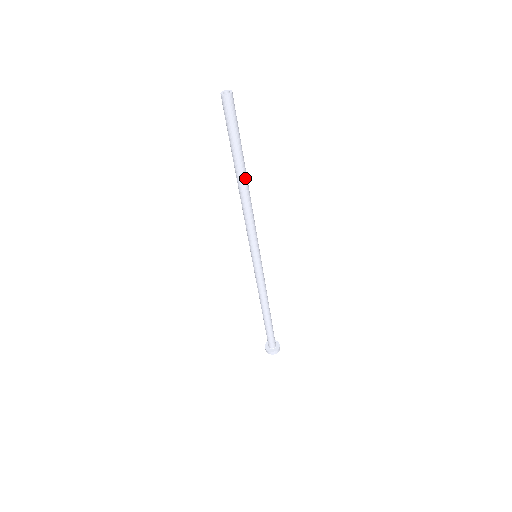
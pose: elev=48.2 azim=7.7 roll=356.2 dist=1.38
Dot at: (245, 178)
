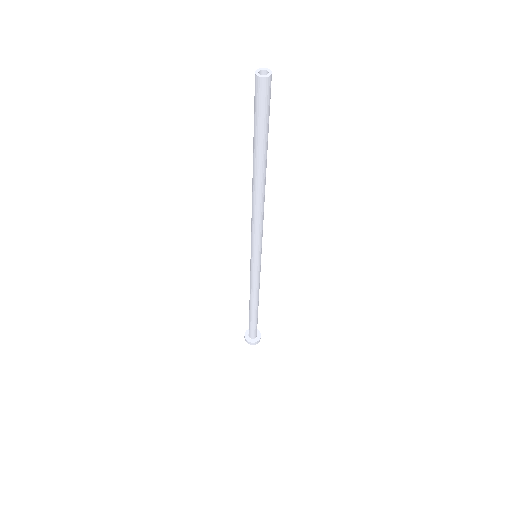
Dot at: (261, 178)
